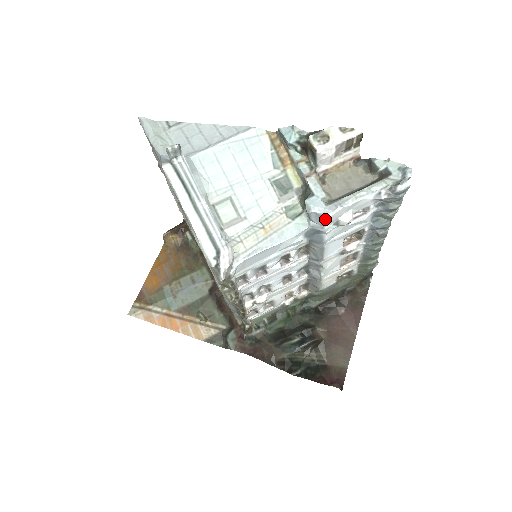
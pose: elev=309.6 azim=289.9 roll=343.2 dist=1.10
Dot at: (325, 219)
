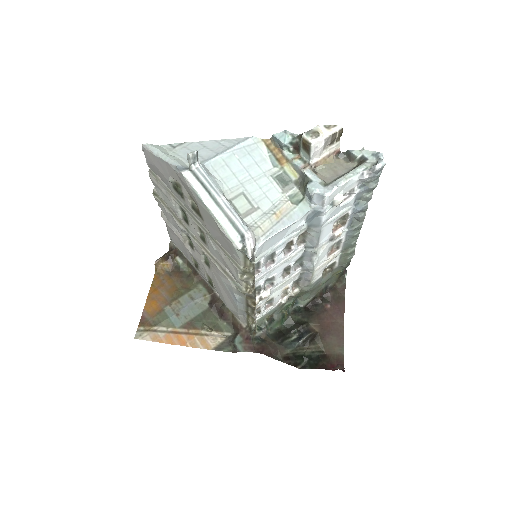
Dot at: (325, 198)
